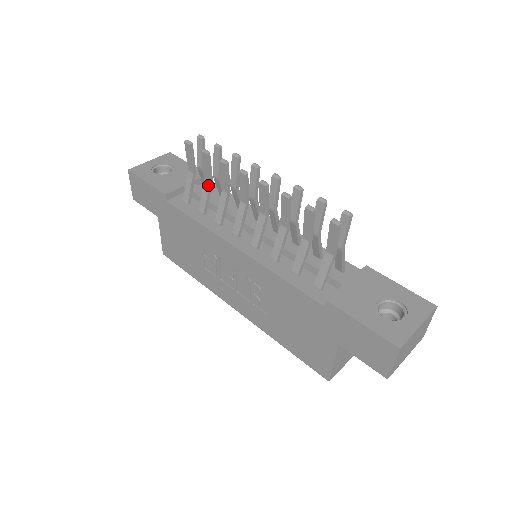
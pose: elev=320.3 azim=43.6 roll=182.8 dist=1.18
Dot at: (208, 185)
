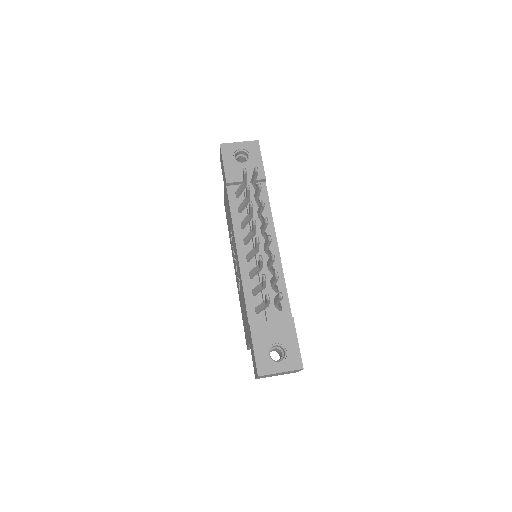
Dot at: (246, 201)
